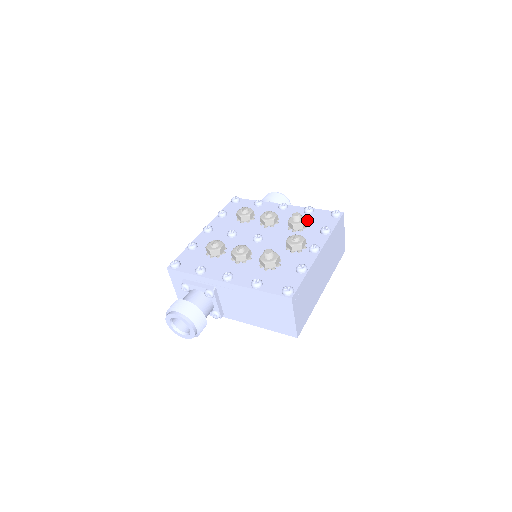
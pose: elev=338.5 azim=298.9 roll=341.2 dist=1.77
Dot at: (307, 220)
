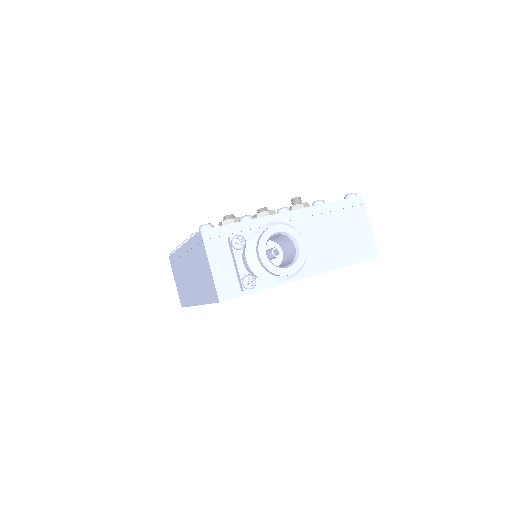
Dot at: occluded
